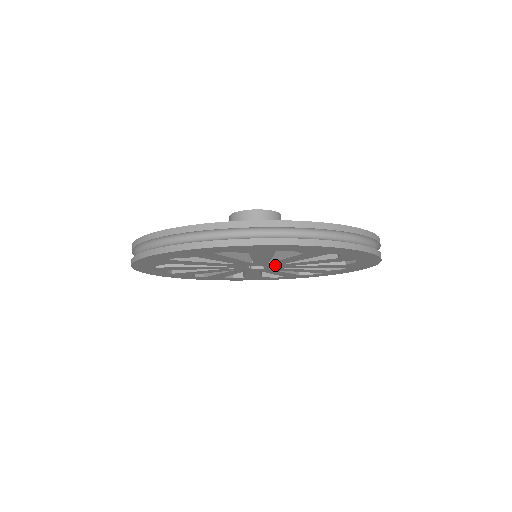
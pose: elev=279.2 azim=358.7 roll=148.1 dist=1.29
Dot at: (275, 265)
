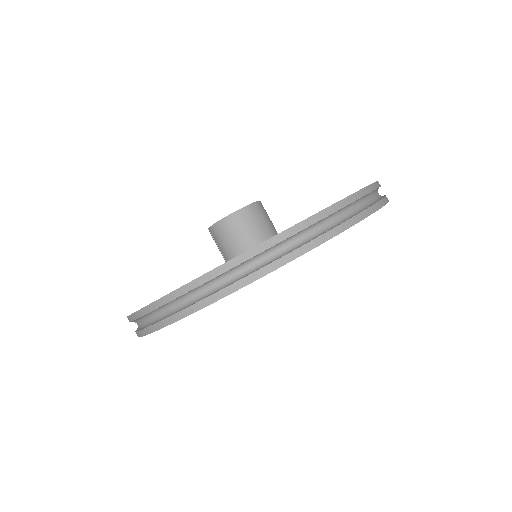
Dot at: occluded
